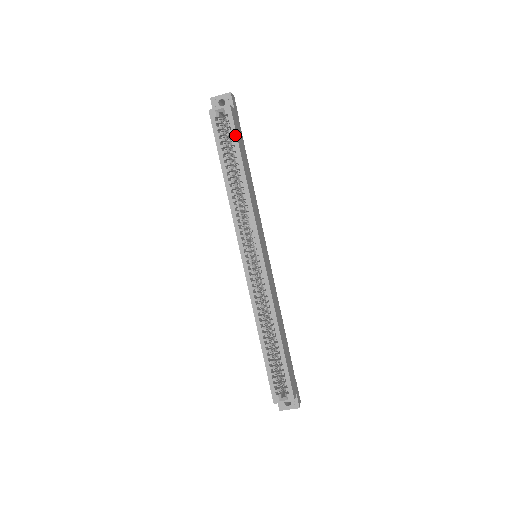
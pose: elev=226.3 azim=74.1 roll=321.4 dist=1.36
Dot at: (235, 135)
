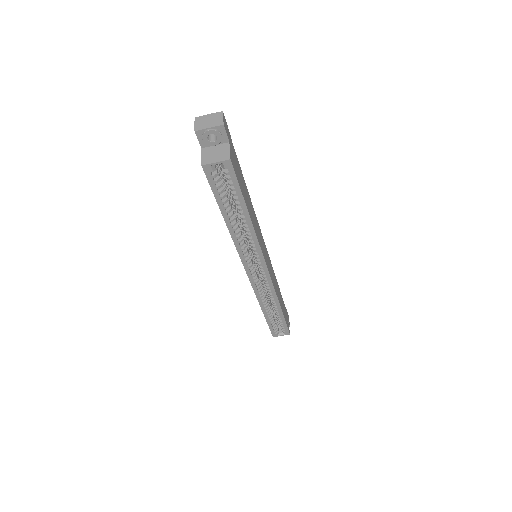
Dot at: (238, 188)
